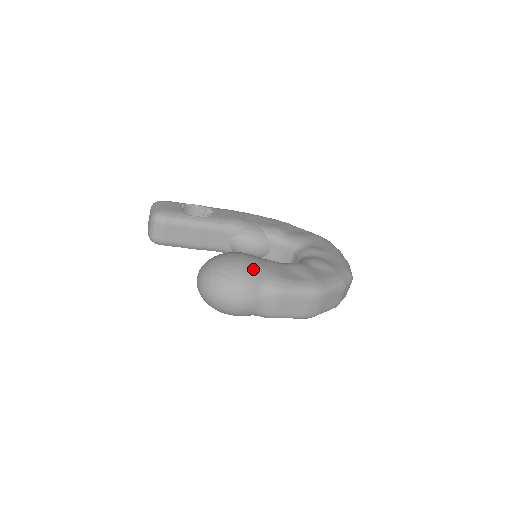
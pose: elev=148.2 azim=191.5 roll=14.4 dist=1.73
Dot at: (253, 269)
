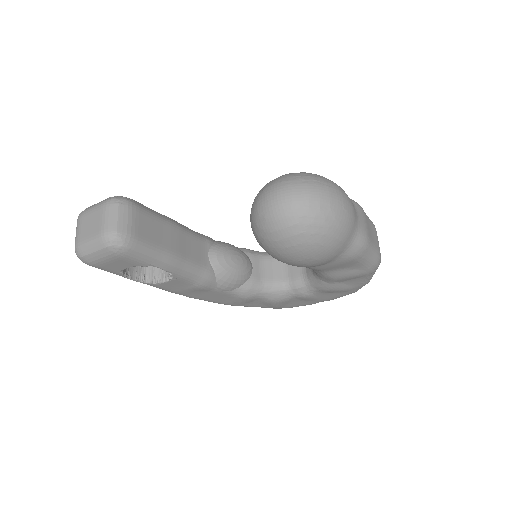
Dot at: occluded
